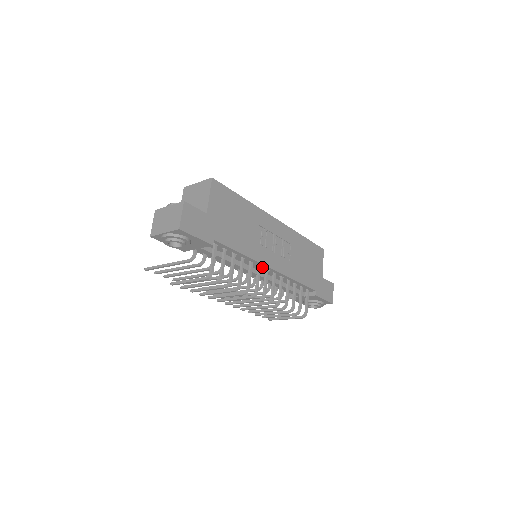
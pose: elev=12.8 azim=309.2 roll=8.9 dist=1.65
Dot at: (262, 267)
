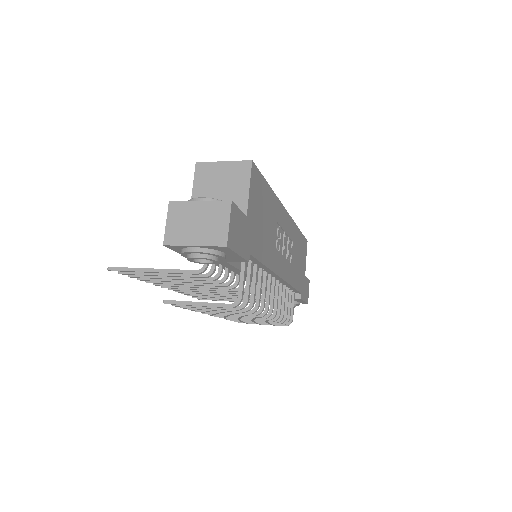
Dot at: (271, 276)
